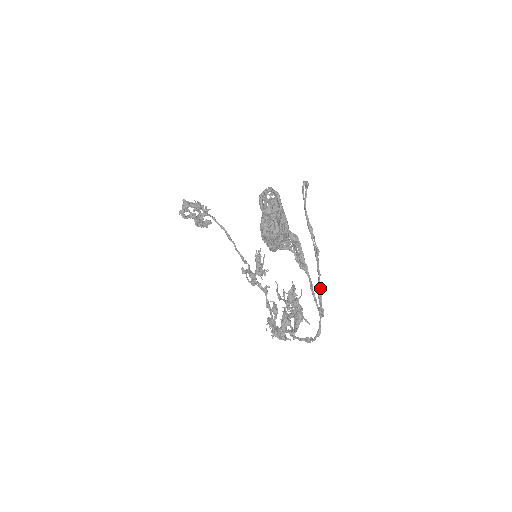
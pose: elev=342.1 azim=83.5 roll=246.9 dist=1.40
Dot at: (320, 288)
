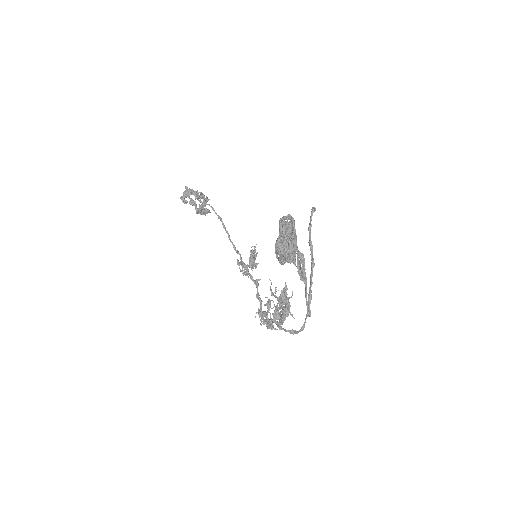
Dot at: (311, 294)
